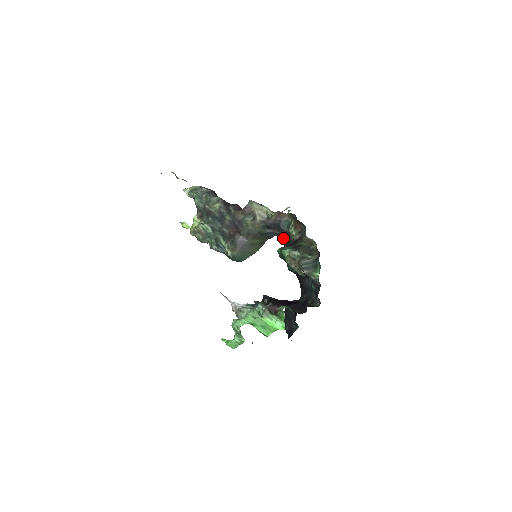
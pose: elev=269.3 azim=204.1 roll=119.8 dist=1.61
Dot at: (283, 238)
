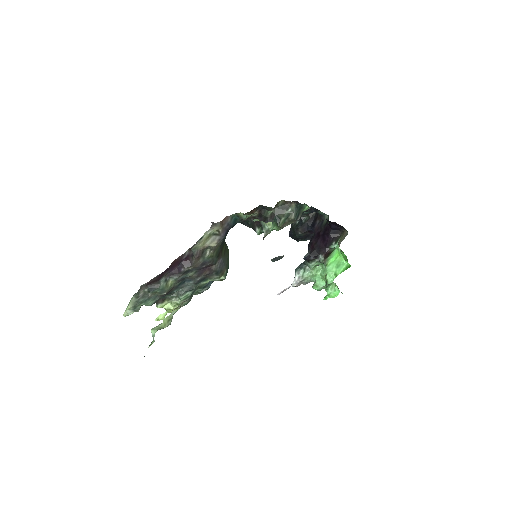
Dot at: occluded
